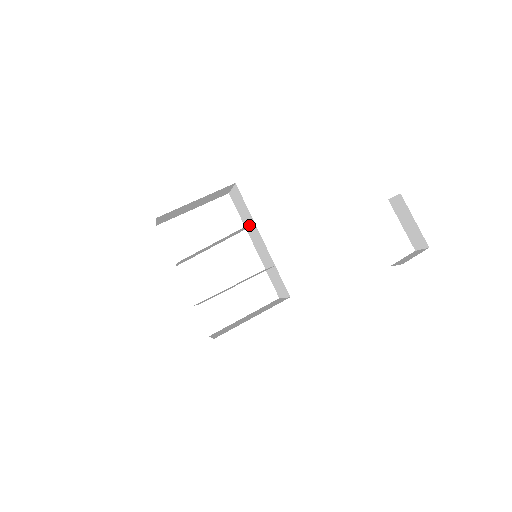
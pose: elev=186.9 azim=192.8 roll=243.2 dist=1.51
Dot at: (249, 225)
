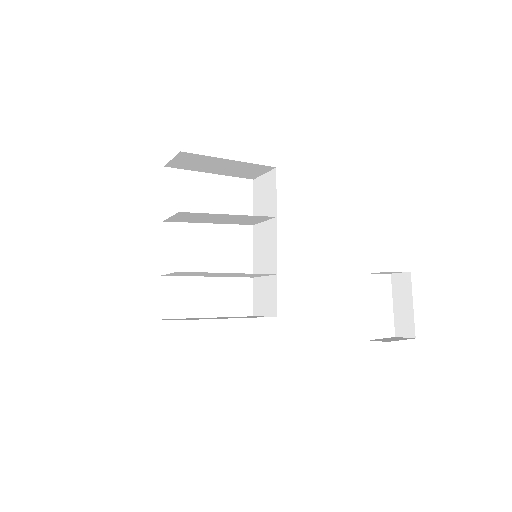
Dot at: (265, 219)
